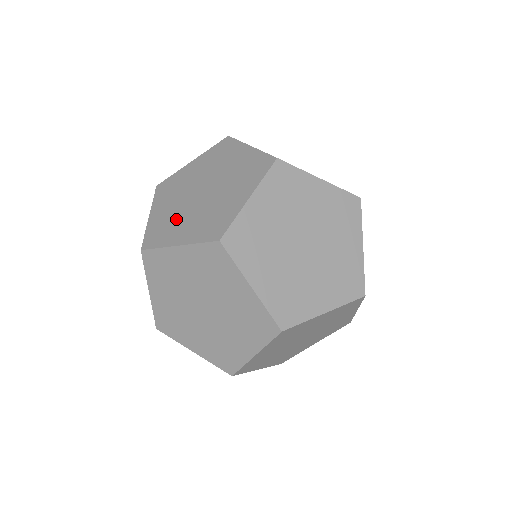
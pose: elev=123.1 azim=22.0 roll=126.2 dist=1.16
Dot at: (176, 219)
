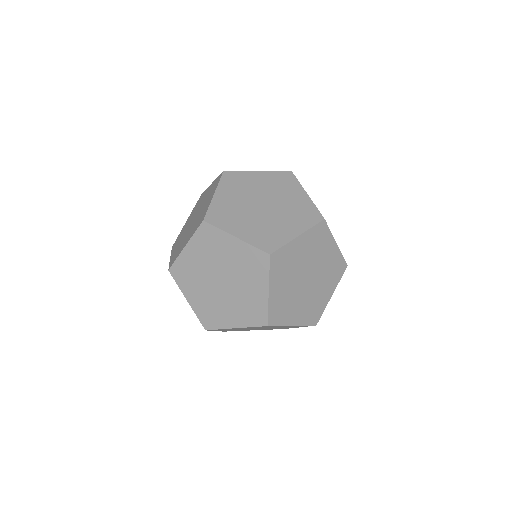
Dot at: (216, 306)
